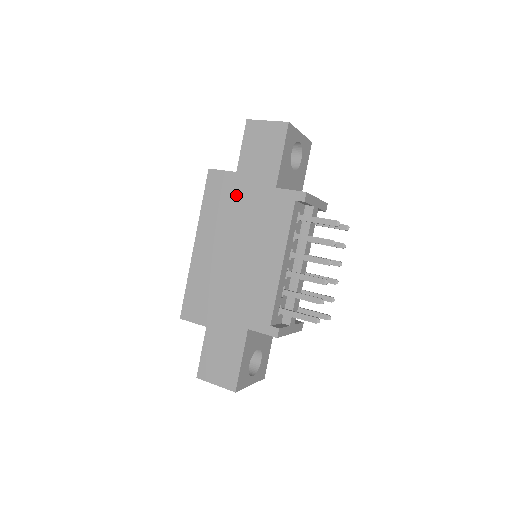
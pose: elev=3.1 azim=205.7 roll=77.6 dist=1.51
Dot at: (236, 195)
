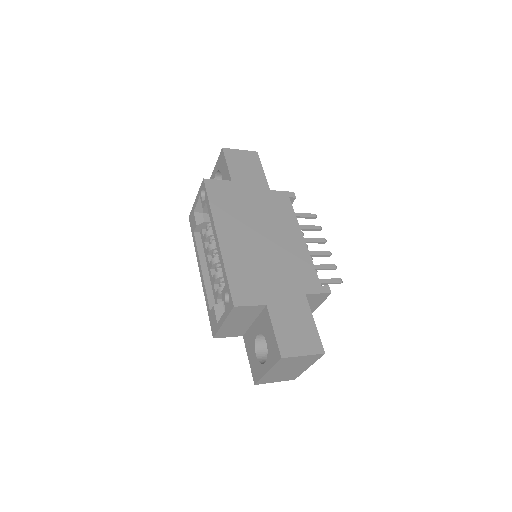
Dot at: (240, 196)
